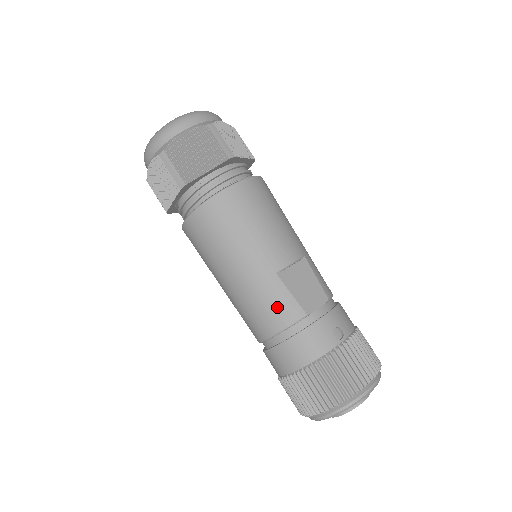
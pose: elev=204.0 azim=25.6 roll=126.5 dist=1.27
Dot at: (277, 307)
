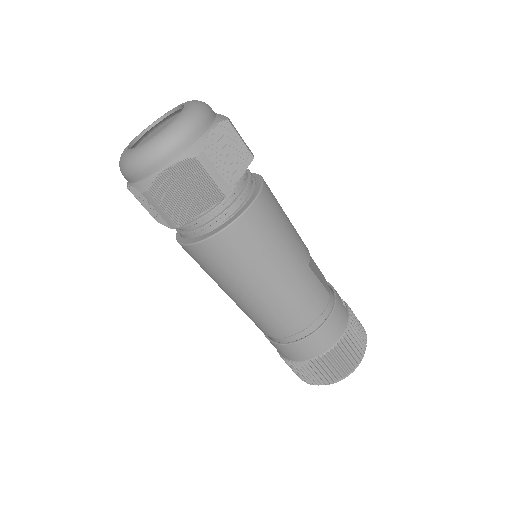
Dot at: (315, 297)
